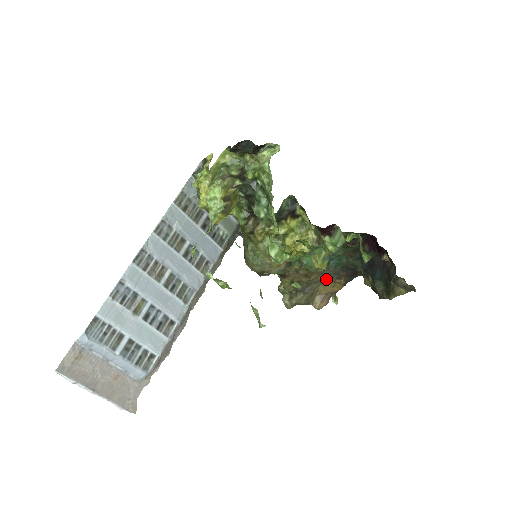
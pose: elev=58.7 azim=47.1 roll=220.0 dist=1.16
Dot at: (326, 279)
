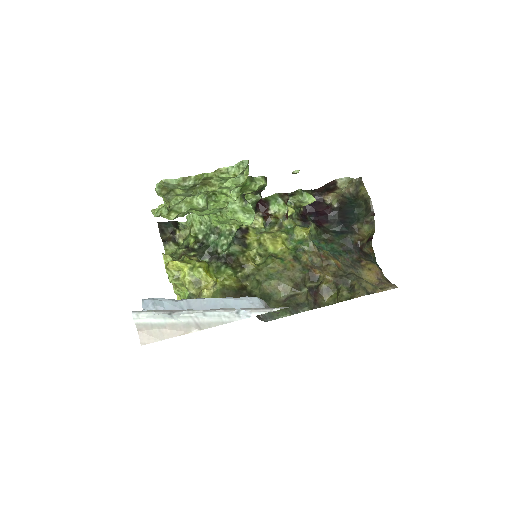
Dot at: (354, 269)
